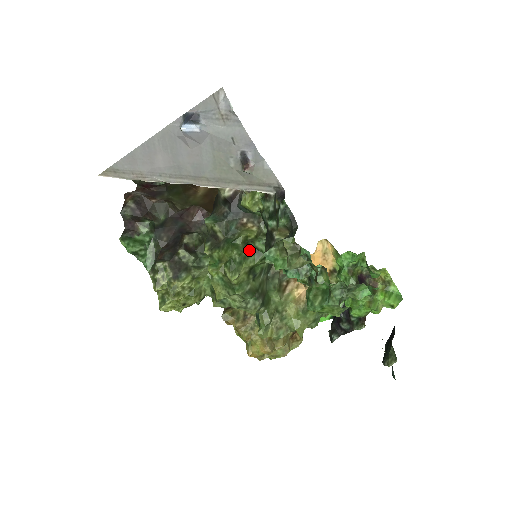
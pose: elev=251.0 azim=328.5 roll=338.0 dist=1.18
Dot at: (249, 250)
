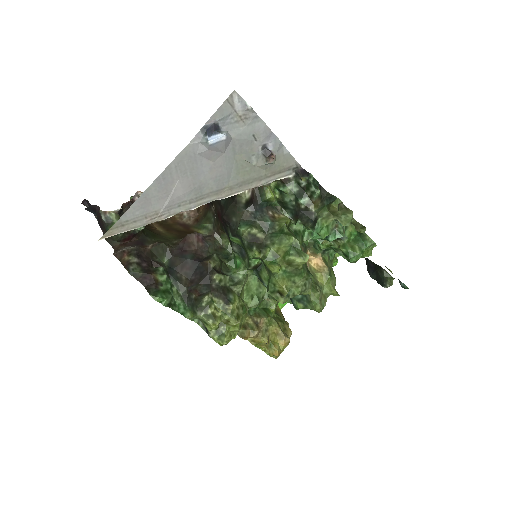
Dot at: occluded
